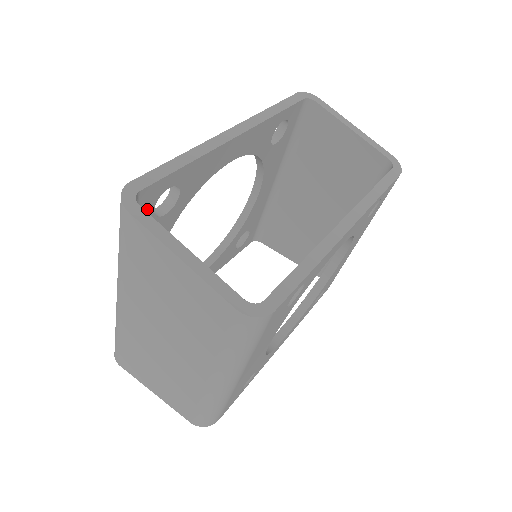
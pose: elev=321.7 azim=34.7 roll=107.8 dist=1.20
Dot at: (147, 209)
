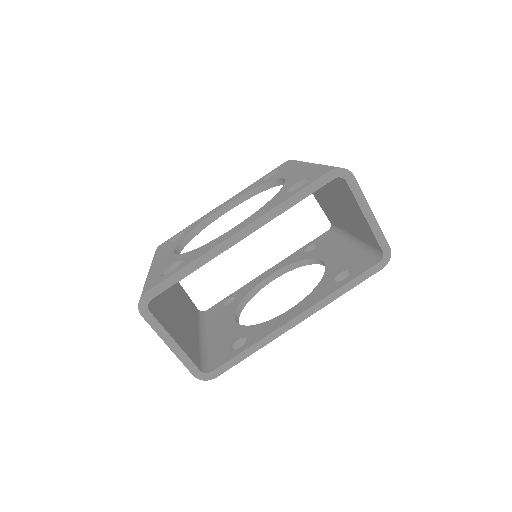
Dot at: occluded
